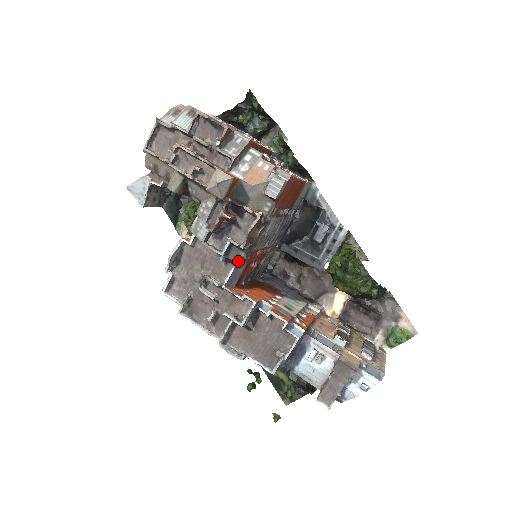
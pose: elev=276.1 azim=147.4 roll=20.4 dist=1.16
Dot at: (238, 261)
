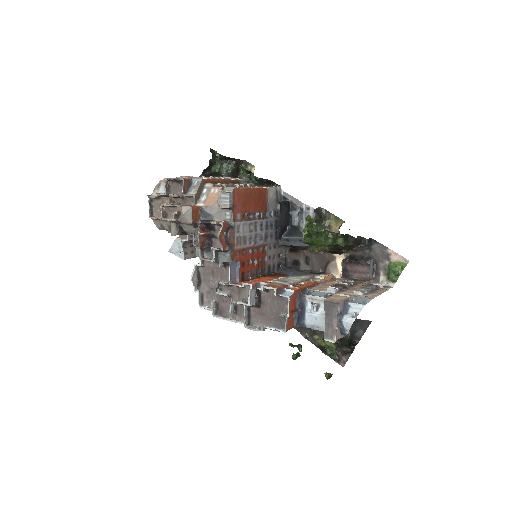
Dot at: (227, 261)
